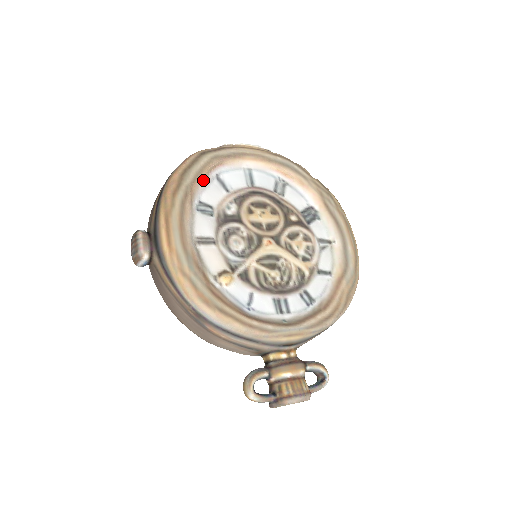
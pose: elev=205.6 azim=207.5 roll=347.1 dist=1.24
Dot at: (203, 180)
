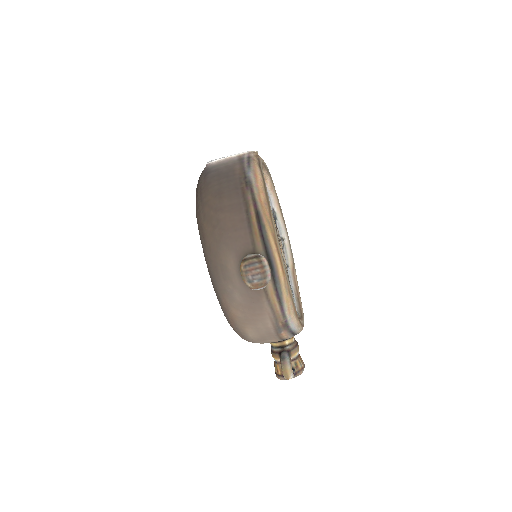
Dot at: occluded
